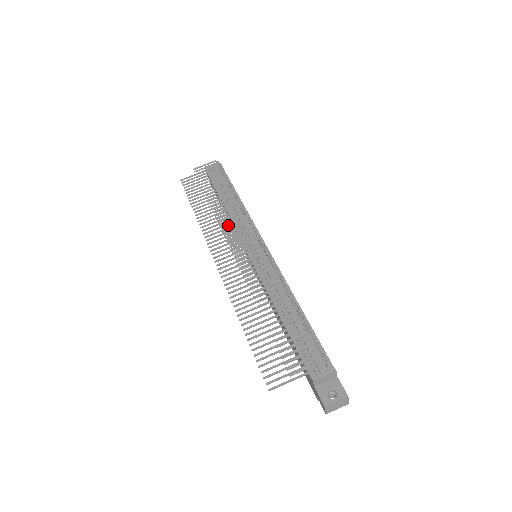
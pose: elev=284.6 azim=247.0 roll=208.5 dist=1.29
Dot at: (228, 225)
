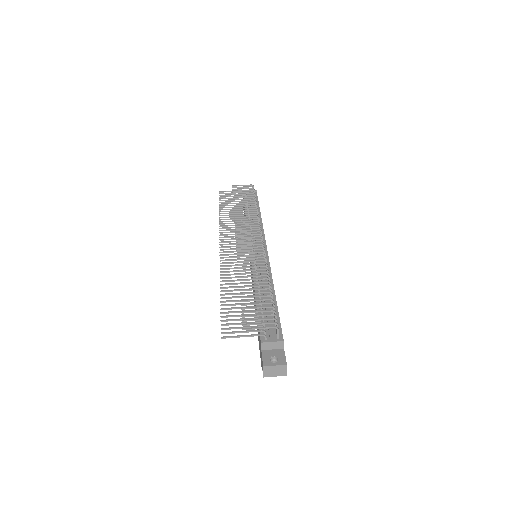
Dot at: (242, 225)
